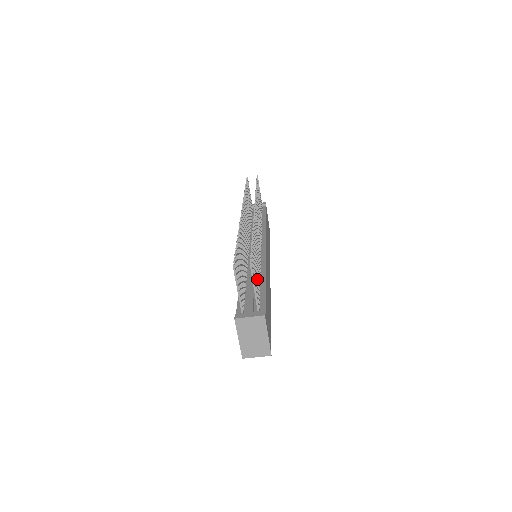
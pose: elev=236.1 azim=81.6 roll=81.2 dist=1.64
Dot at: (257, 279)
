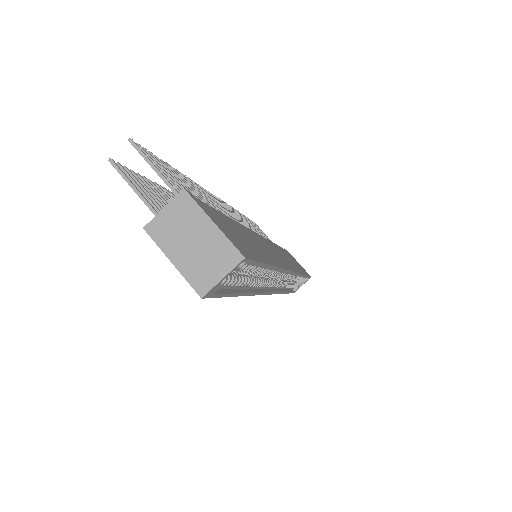
Dot at: occluded
